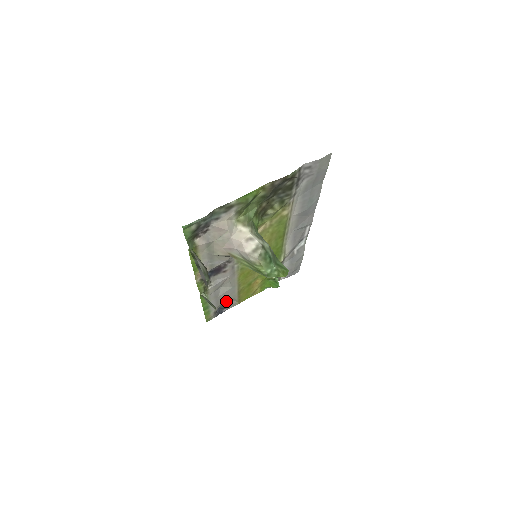
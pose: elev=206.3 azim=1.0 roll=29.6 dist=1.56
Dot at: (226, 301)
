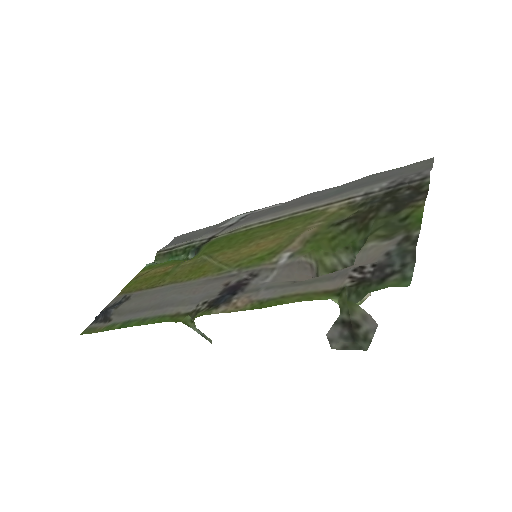
Dot at: (130, 301)
